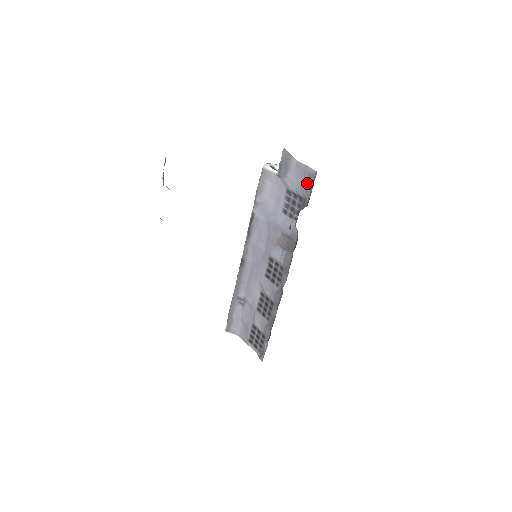
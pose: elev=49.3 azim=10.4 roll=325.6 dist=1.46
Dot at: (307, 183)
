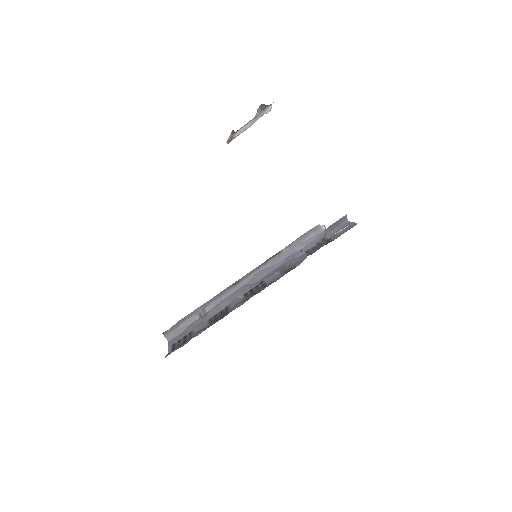
Dot at: (344, 231)
